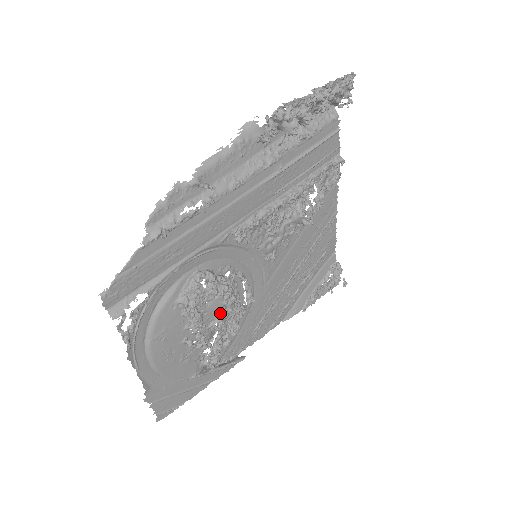
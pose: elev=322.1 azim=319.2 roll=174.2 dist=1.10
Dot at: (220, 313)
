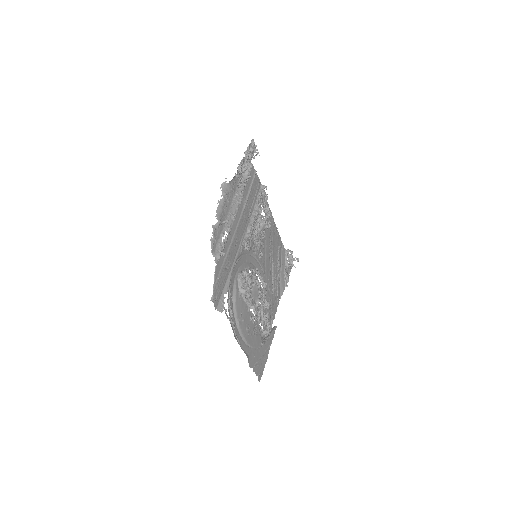
Dot at: (258, 295)
